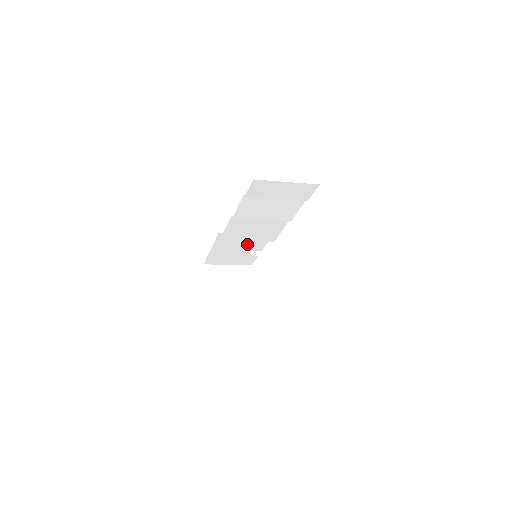
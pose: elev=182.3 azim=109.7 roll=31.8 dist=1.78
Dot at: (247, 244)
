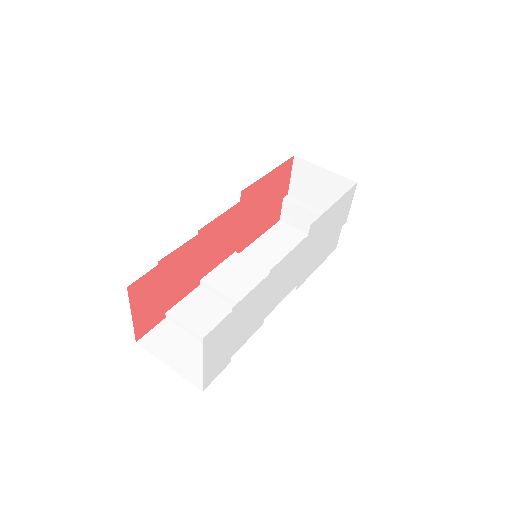
Dot at: occluded
